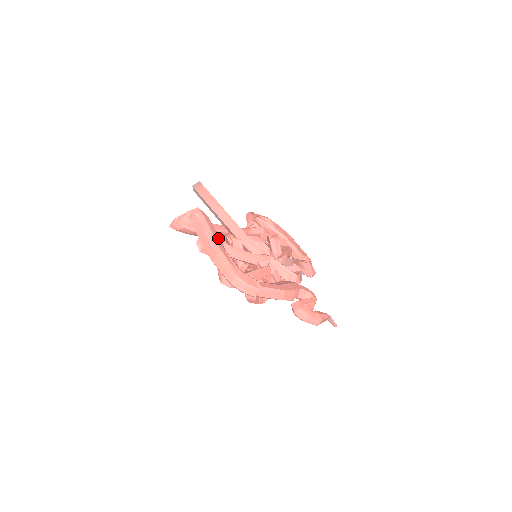
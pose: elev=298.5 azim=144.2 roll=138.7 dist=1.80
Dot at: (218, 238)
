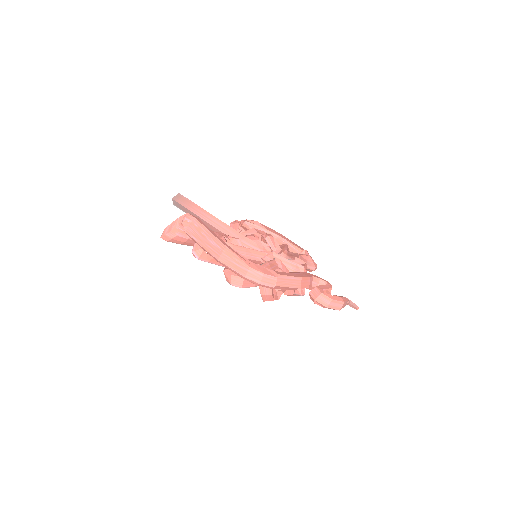
Dot at: (218, 237)
